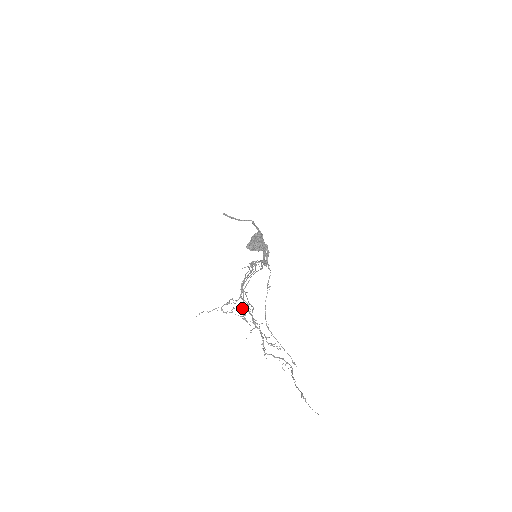
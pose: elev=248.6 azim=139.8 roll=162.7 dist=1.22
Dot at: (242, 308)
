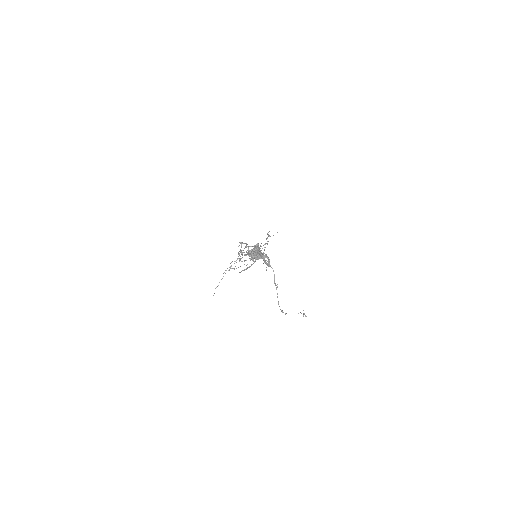
Dot at: occluded
